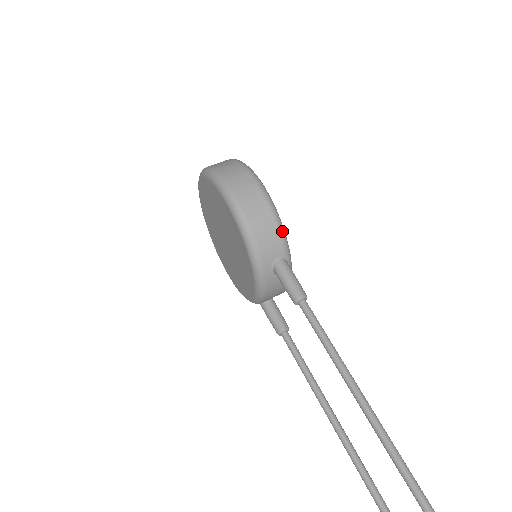
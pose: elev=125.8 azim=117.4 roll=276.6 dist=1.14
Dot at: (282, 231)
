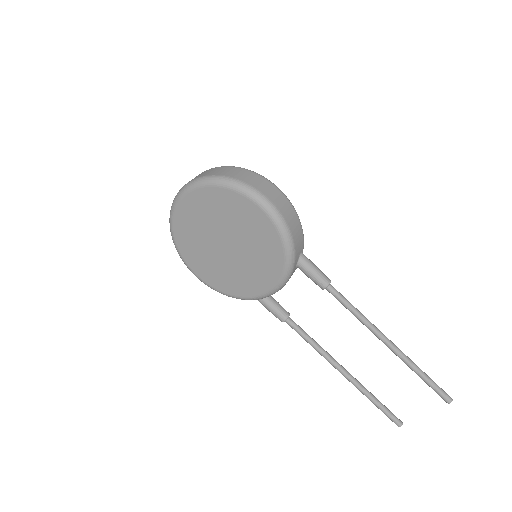
Dot at: (302, 229)
